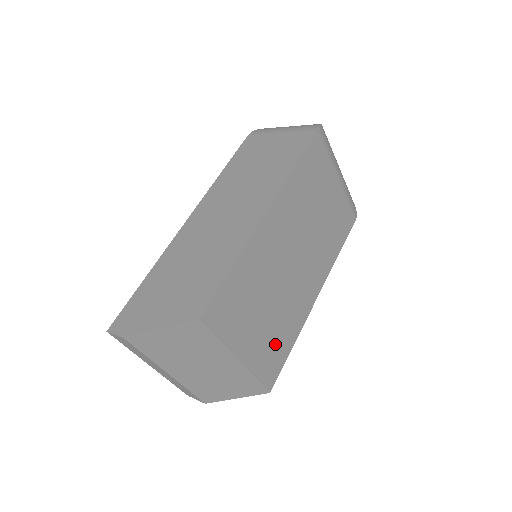
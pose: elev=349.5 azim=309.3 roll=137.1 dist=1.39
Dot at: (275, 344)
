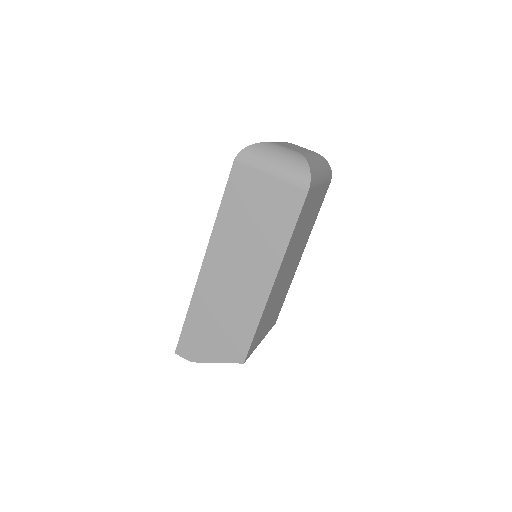
Dot at: (278, 309)
